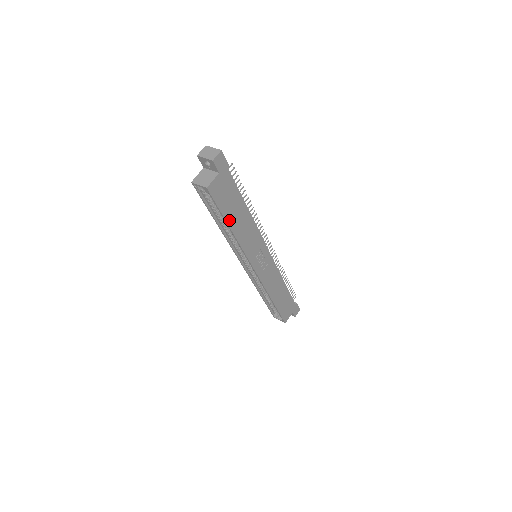
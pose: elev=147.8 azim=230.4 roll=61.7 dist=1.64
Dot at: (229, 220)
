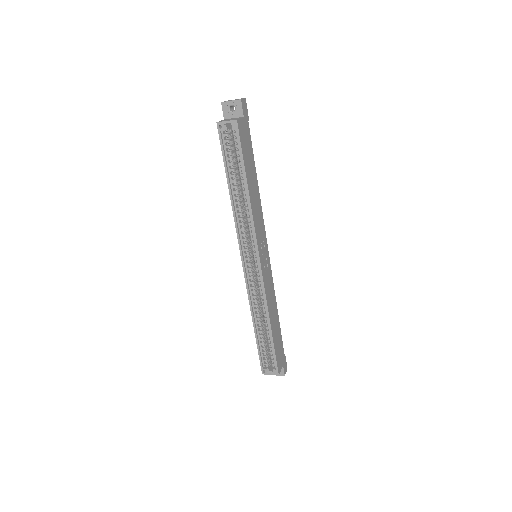
Dot at: (247, 176)
